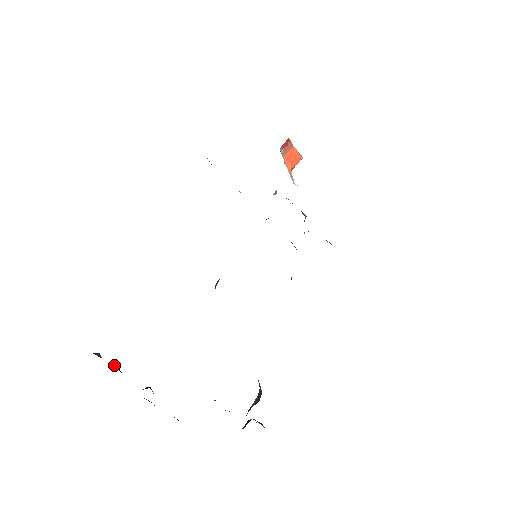
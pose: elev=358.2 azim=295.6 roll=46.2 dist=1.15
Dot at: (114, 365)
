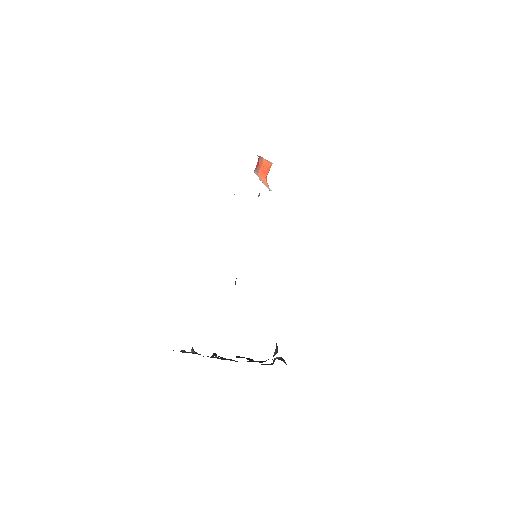
Dot at: (193, 352)
